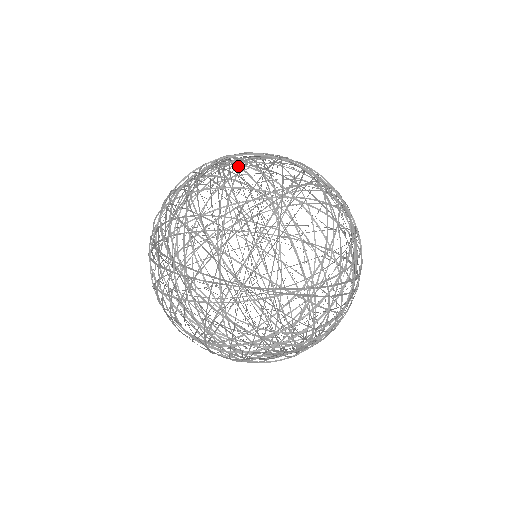
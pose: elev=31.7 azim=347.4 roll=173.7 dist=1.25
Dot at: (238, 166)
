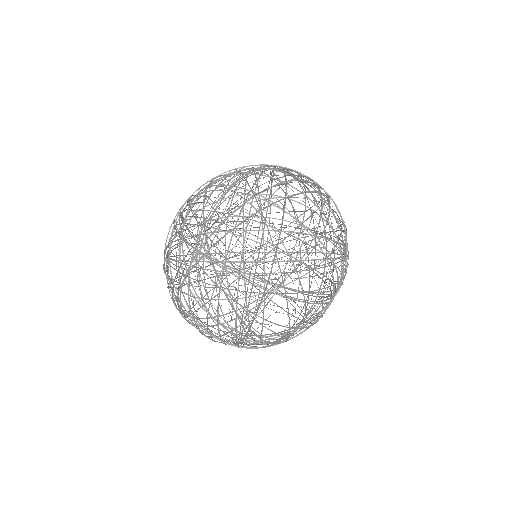
Dot at: (183, 219)
